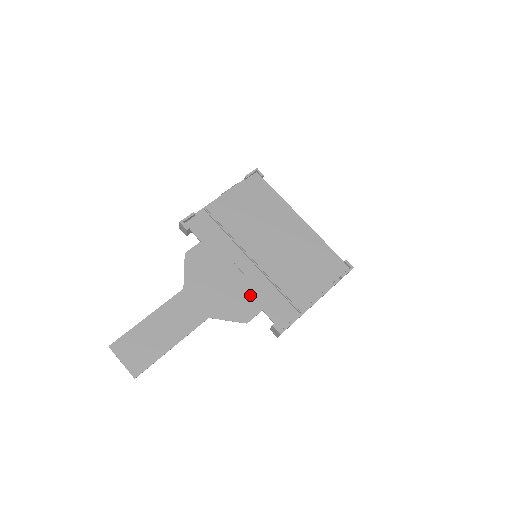
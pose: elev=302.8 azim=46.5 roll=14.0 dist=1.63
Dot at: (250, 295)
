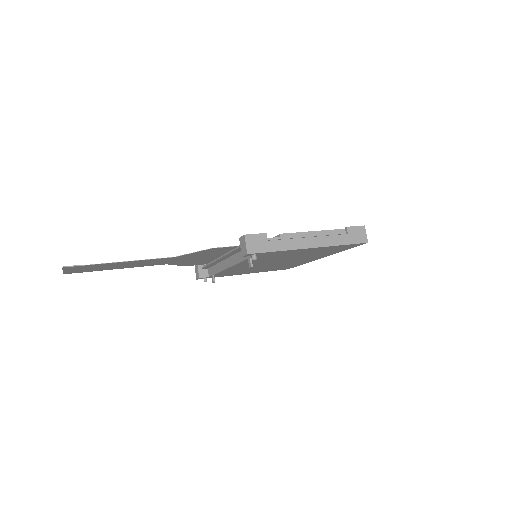
Dot at: (230, 250)
